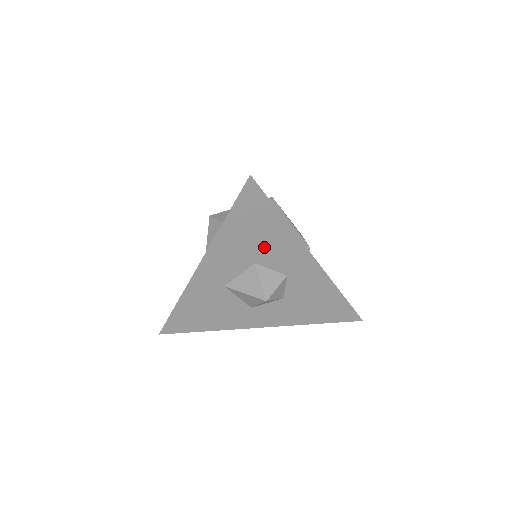
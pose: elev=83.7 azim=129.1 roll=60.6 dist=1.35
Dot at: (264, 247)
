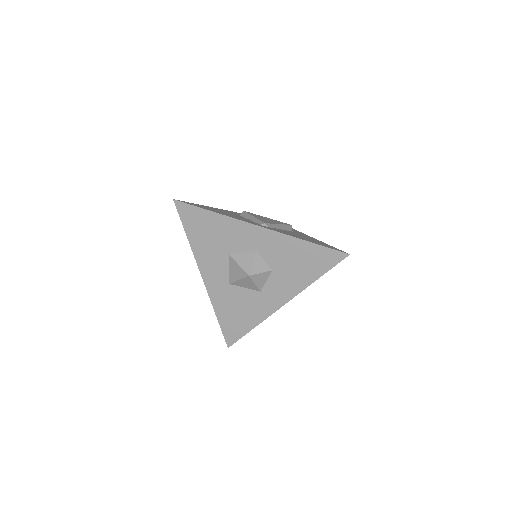
Dot at: (223, 239)
